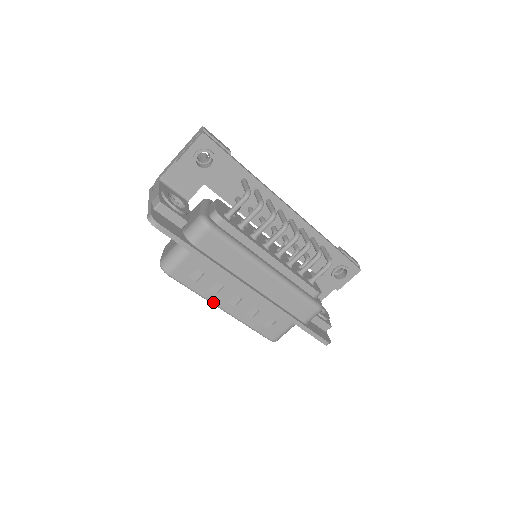
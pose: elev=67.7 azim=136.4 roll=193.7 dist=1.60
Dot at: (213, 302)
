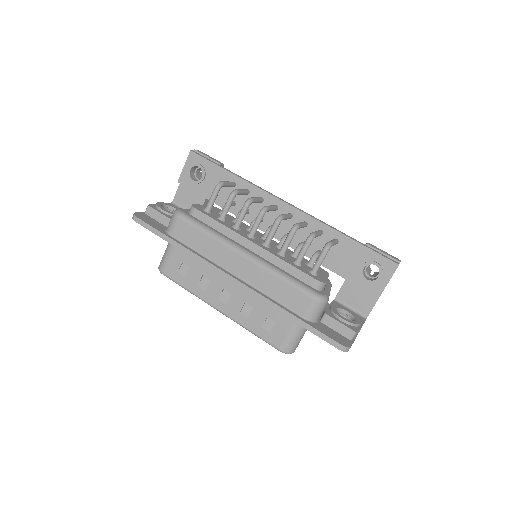
Dot at: (205, 300)
